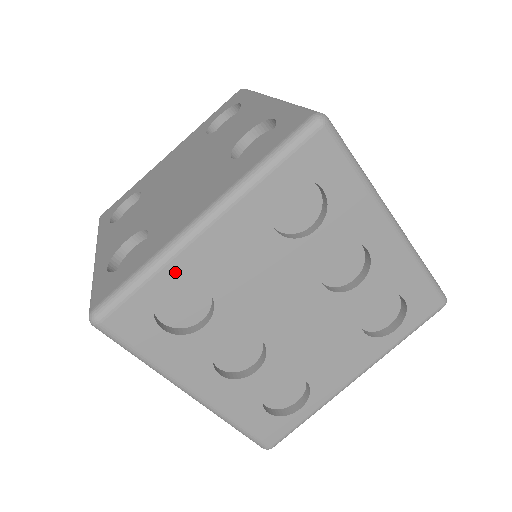
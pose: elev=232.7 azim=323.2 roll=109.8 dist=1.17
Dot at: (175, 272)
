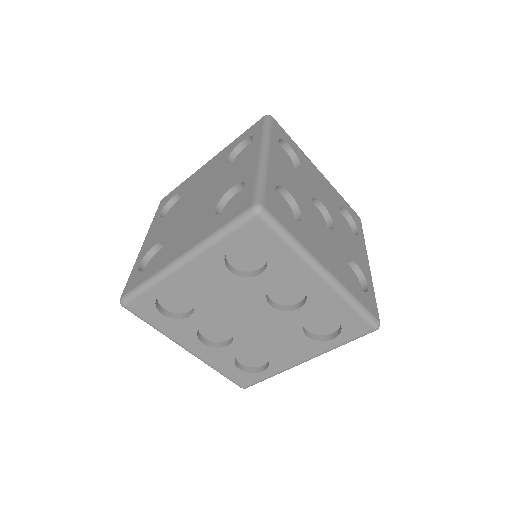
Dot at: (166, 286)
